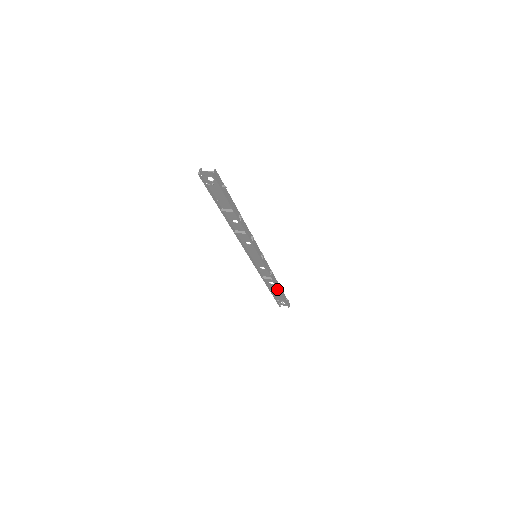
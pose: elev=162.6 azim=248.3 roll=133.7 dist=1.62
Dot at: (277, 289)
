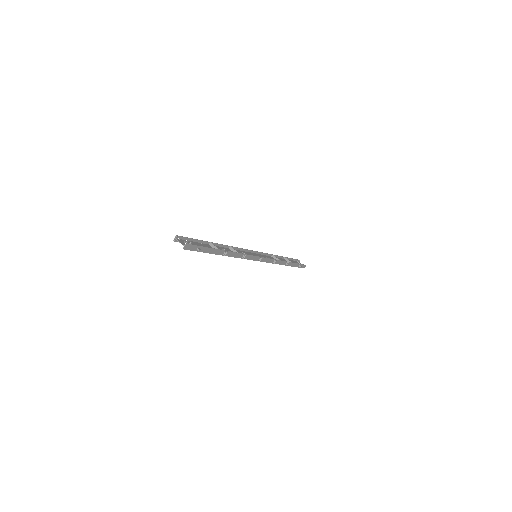
Dot at: occluded
